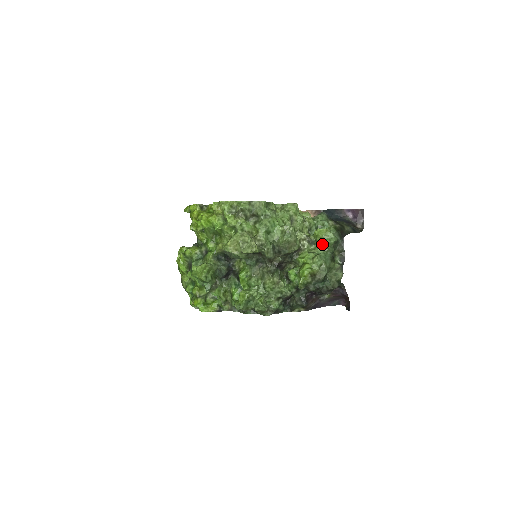
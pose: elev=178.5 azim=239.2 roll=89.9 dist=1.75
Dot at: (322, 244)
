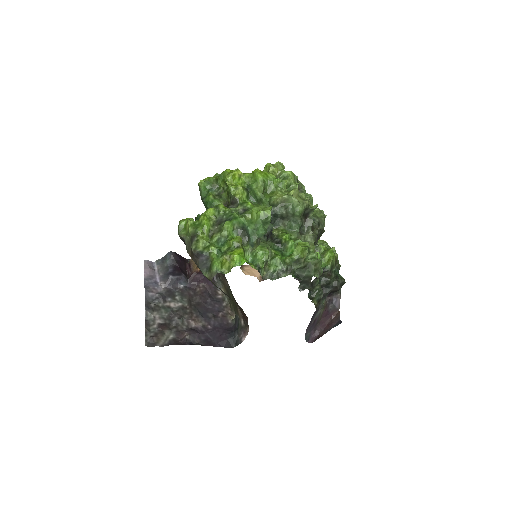
Dot at: (327, 247)
